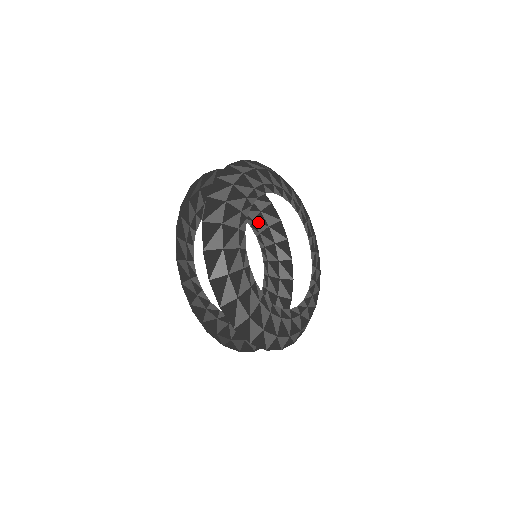
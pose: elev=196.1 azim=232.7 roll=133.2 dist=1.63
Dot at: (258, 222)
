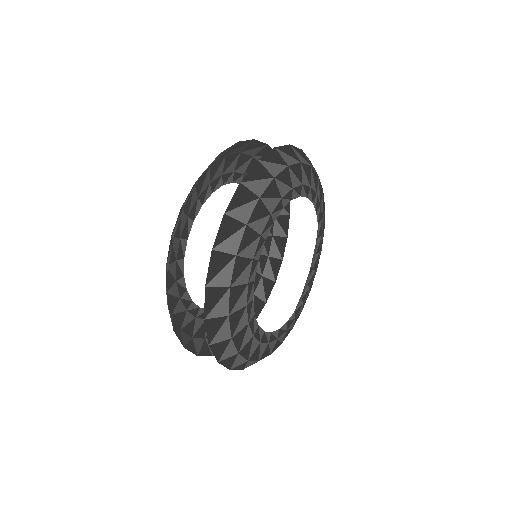
Dot at: occluded
